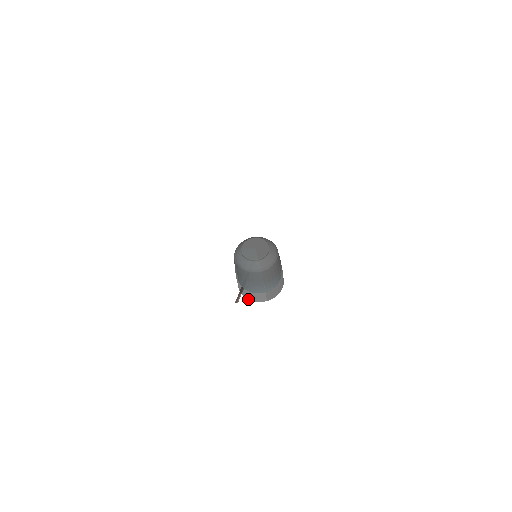
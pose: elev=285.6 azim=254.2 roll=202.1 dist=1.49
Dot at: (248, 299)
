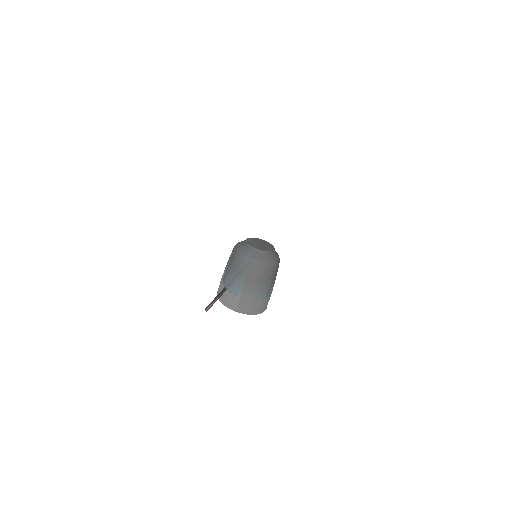
Dot at: (220, 300)
